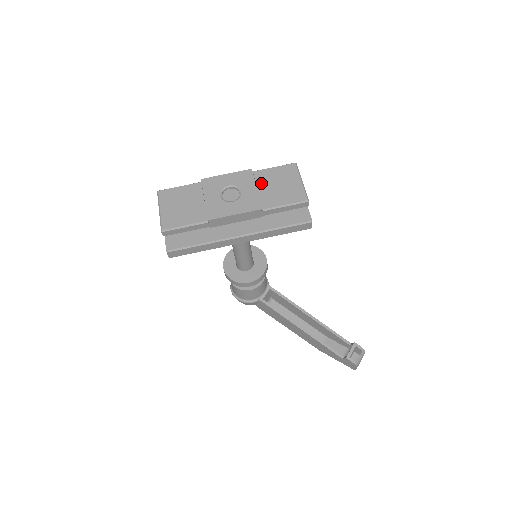
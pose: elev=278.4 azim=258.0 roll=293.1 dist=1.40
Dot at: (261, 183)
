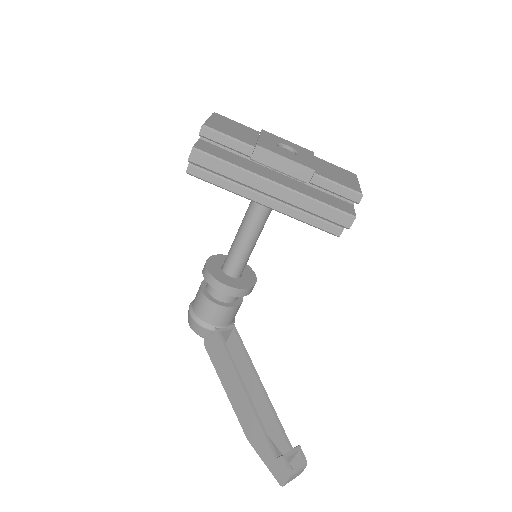
Dot at: (319, 163)
